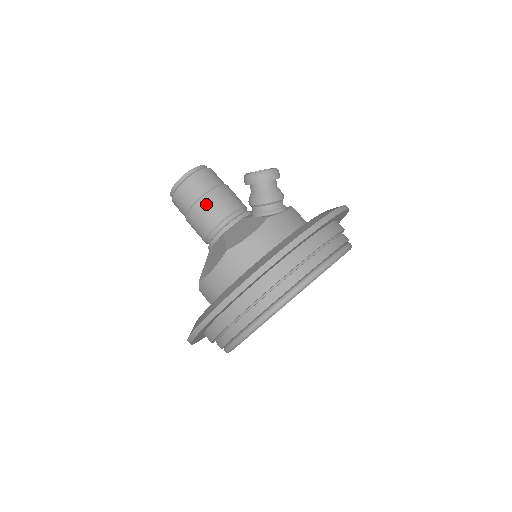
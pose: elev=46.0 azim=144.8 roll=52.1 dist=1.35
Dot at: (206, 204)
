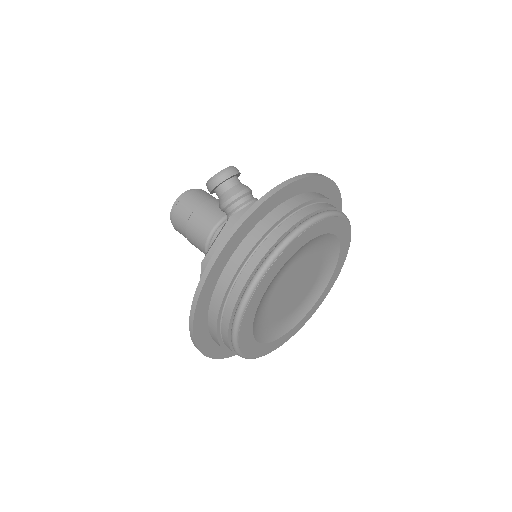
Dot at: (193, 224)
